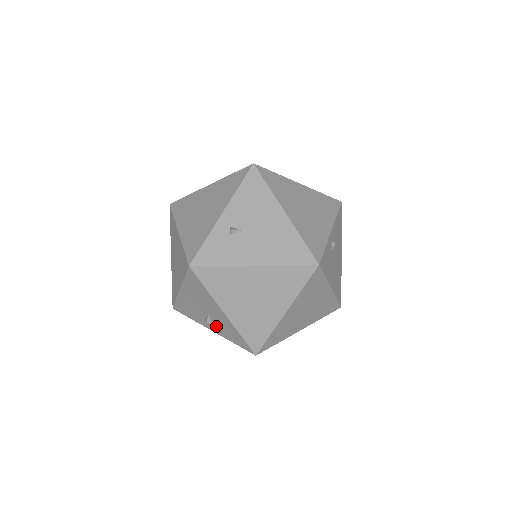
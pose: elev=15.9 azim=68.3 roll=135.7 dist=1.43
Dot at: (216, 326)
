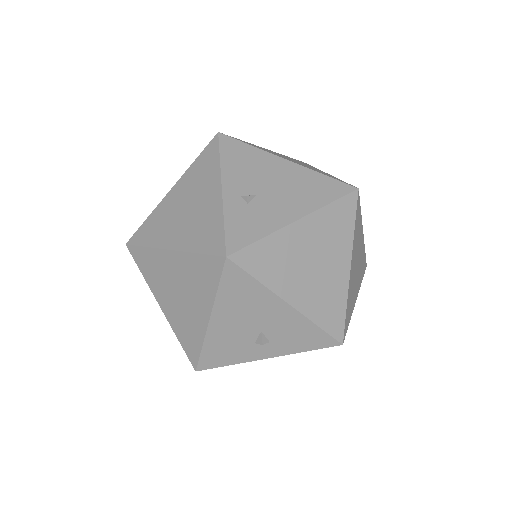
Dot at: (275, 343)
